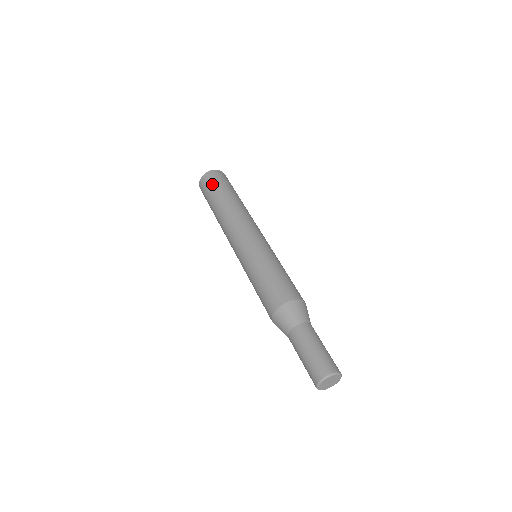
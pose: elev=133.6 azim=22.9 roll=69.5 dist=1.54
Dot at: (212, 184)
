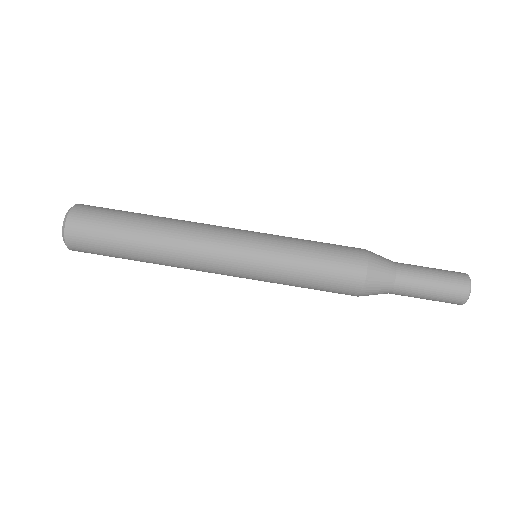
Dot at: (101, 219)
